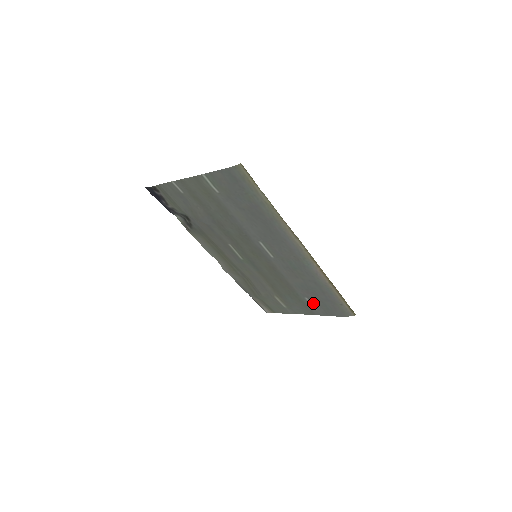
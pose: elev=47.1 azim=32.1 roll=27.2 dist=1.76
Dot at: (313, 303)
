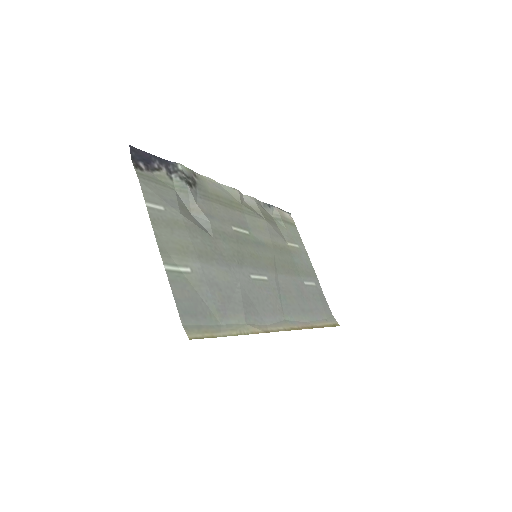
Dot at: (311, 287)
